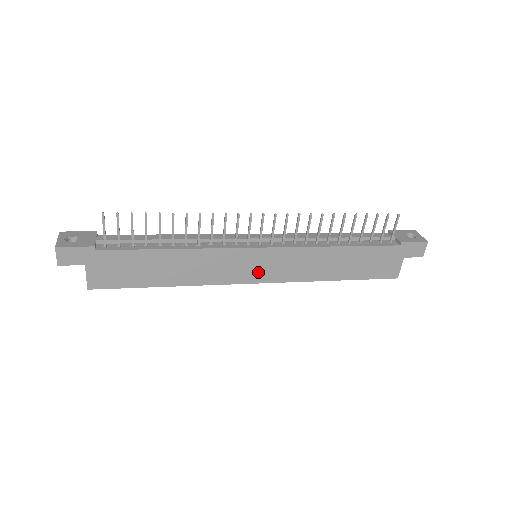
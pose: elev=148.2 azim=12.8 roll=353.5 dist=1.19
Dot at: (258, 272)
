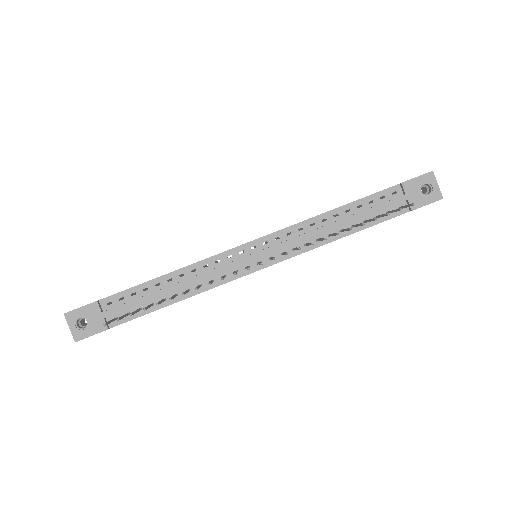
Dot at: occluded
